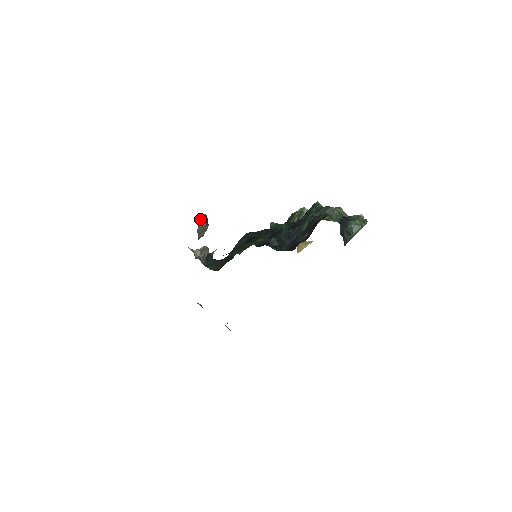
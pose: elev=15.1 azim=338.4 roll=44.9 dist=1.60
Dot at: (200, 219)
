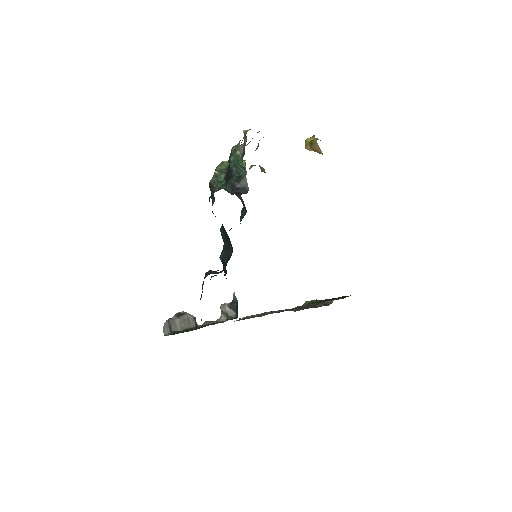
Dot at: (166, 329)
